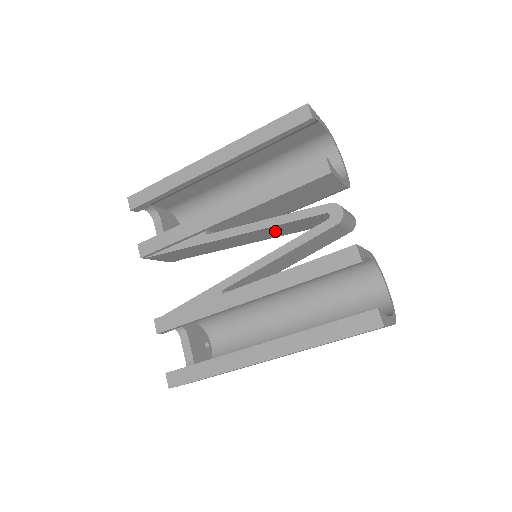
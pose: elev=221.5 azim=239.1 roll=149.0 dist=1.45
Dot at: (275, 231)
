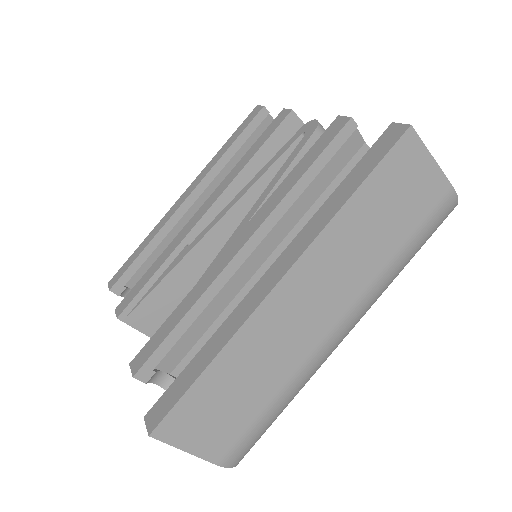
Dot at: occluded
